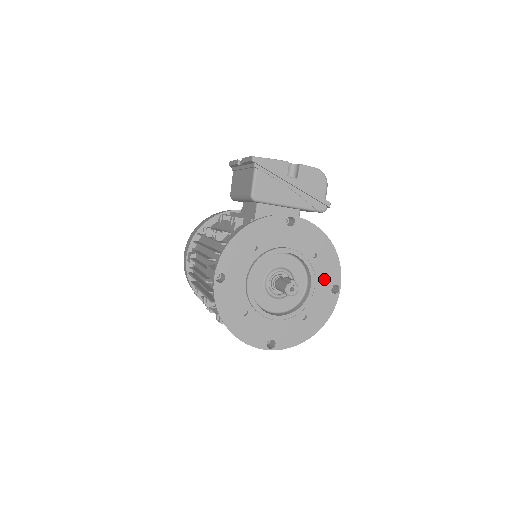
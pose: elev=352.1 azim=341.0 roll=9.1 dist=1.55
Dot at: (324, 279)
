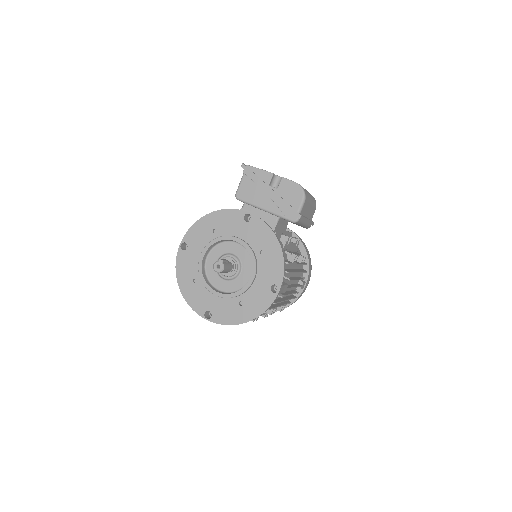
Dot at: (266, 276)
